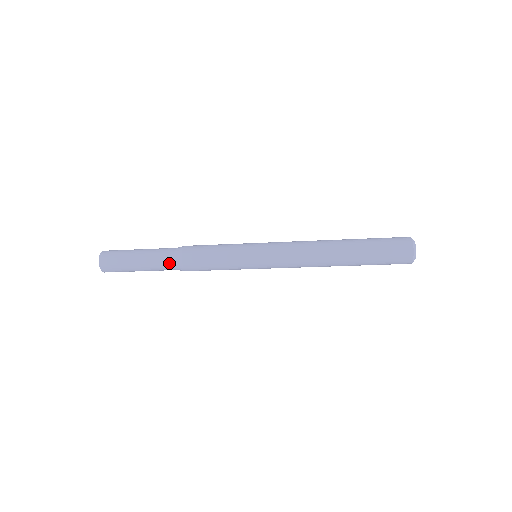
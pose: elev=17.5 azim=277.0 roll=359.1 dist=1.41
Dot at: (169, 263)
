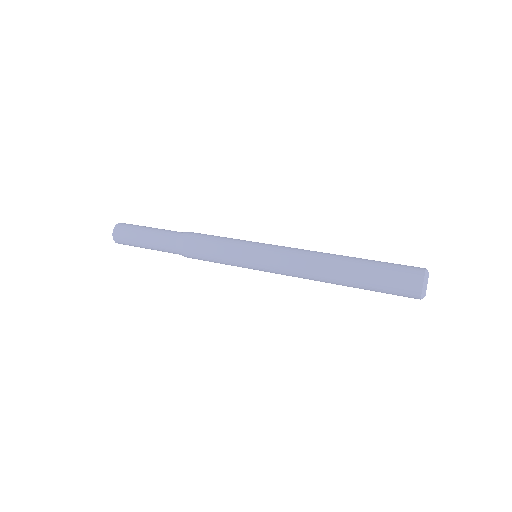
Dot at: (175, 253)
